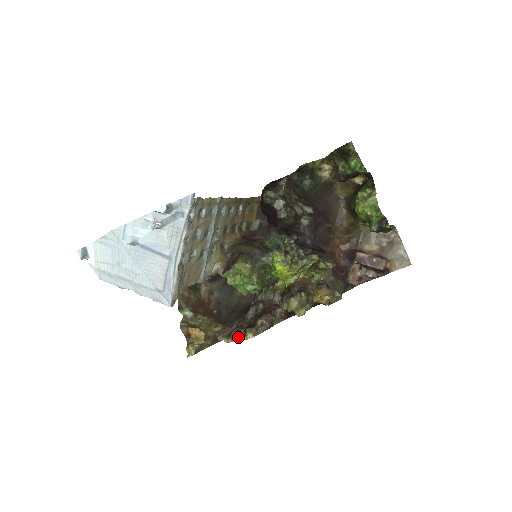
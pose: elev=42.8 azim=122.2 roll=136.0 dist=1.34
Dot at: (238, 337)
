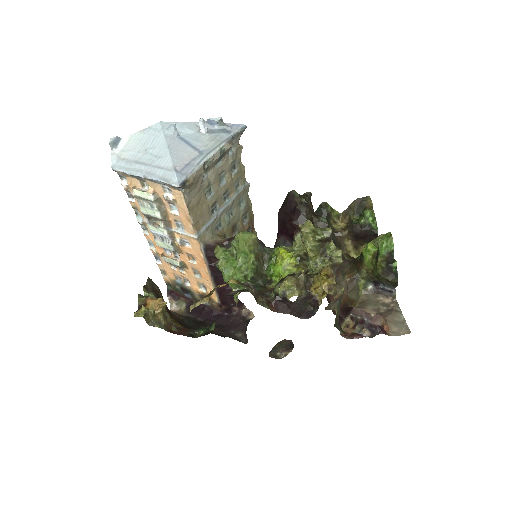
Dot at: occluded
